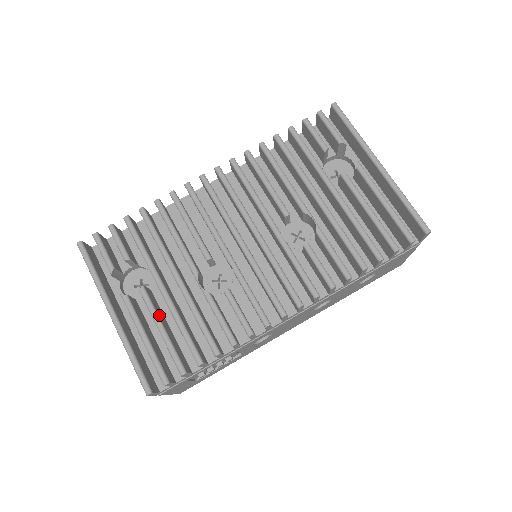
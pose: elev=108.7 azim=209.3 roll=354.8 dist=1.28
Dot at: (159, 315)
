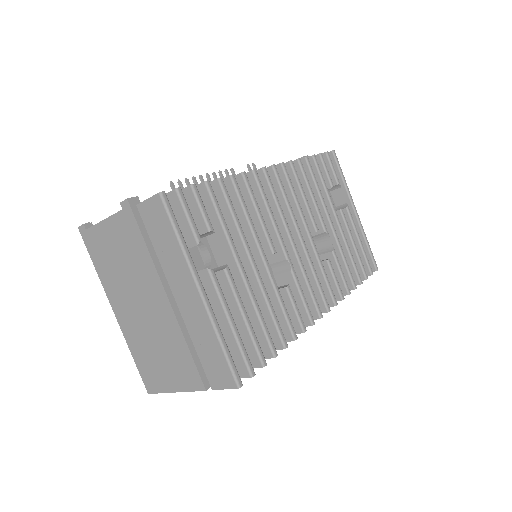
Dot at: (238, 300)
